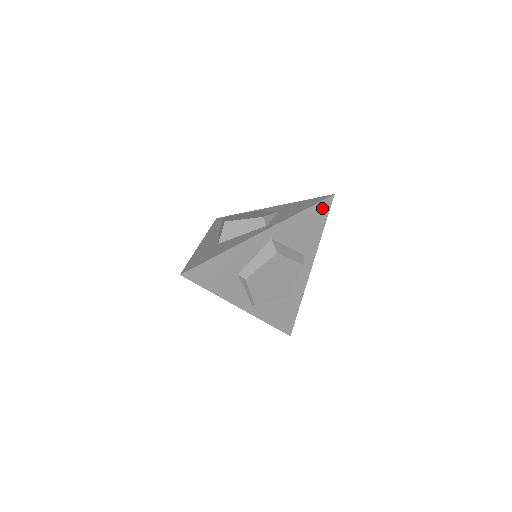
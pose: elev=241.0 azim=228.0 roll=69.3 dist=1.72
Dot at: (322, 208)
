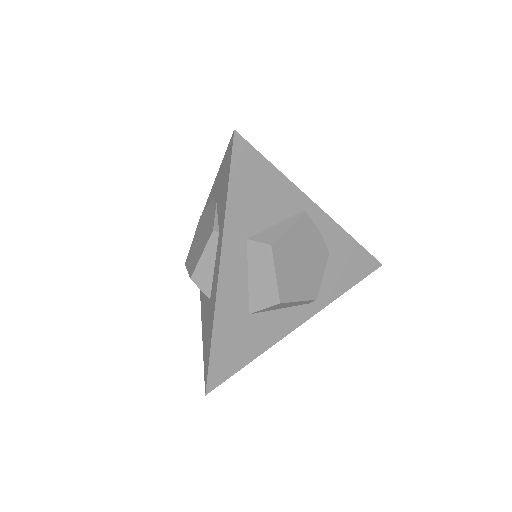
Dot at: occluded
